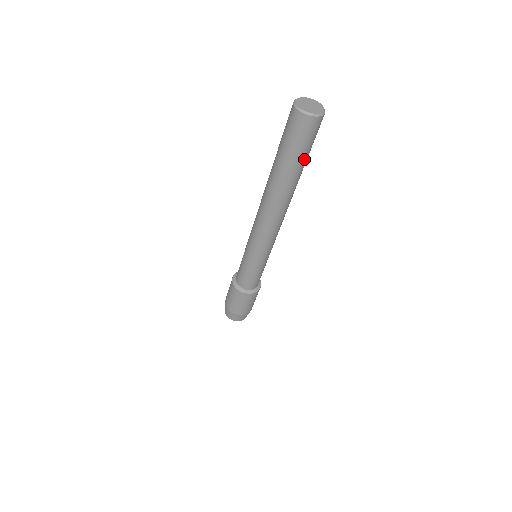
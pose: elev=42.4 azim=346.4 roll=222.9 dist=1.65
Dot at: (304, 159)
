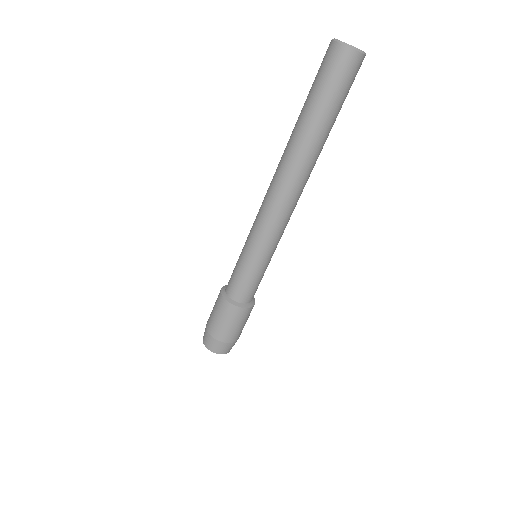
Dot at: (323, 106)
